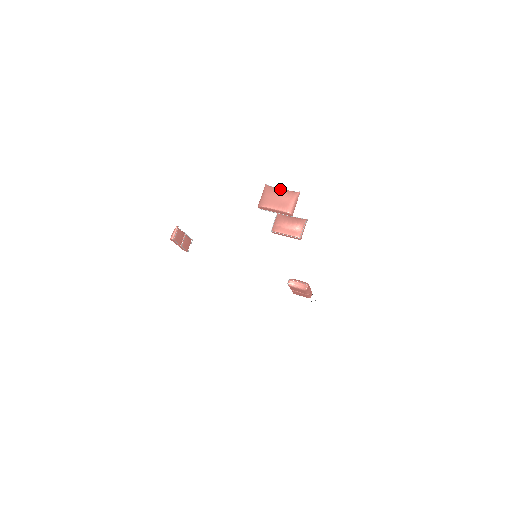
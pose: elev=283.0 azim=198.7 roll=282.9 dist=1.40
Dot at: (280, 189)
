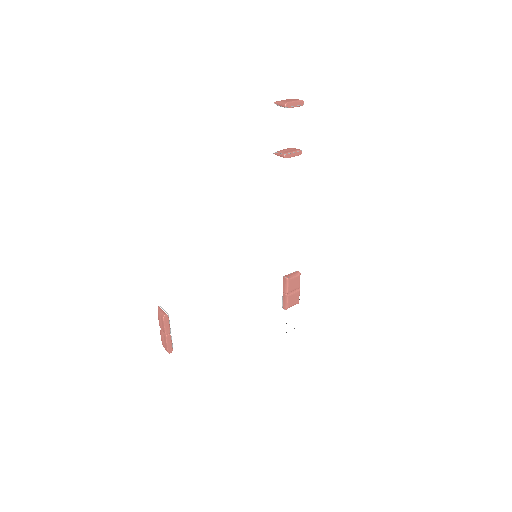
Dot at: occluded
